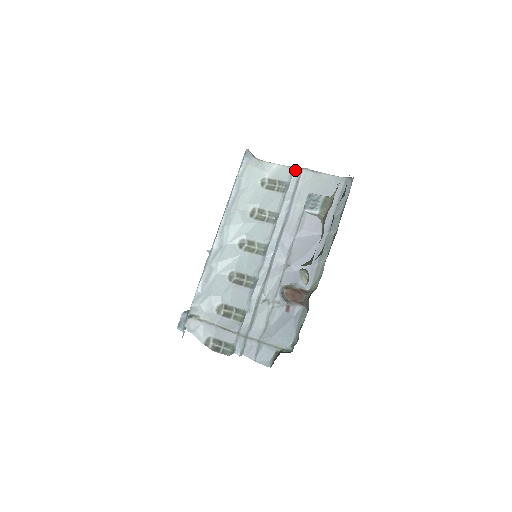
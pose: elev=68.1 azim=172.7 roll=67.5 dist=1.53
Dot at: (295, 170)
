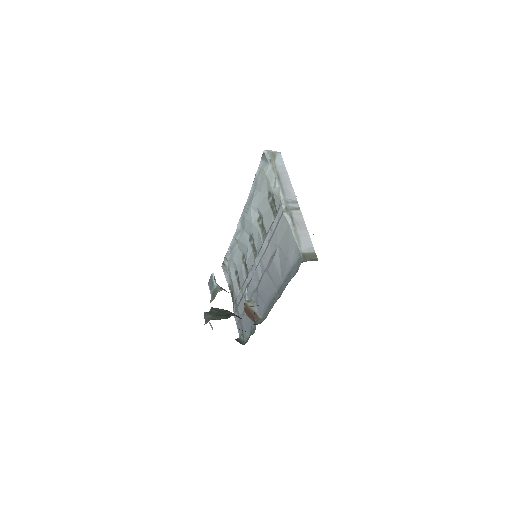
Dot at: (281, 207)
